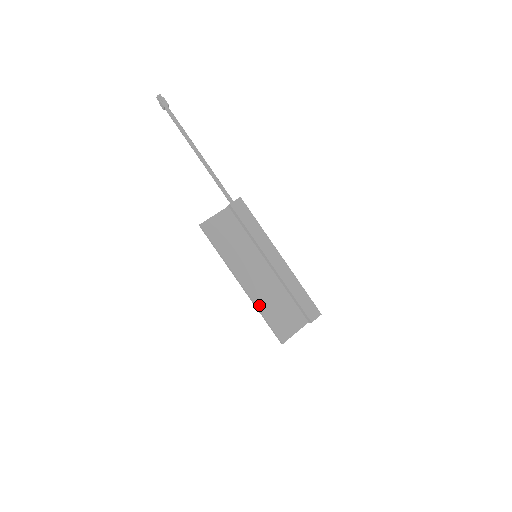
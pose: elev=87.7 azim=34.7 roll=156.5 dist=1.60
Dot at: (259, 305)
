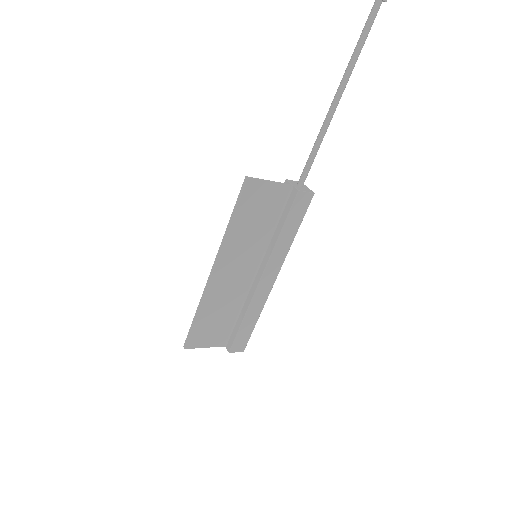
Dot at: (206, 303)
